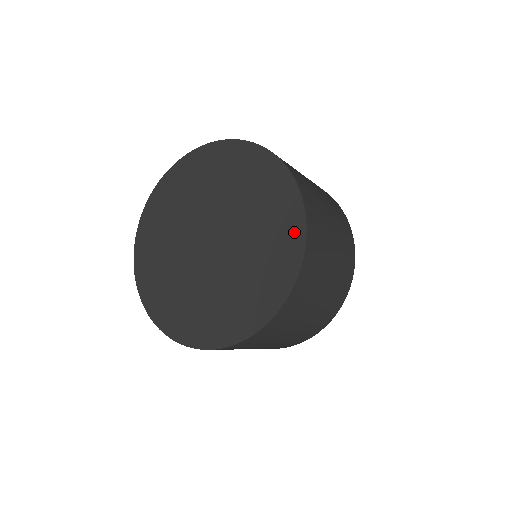
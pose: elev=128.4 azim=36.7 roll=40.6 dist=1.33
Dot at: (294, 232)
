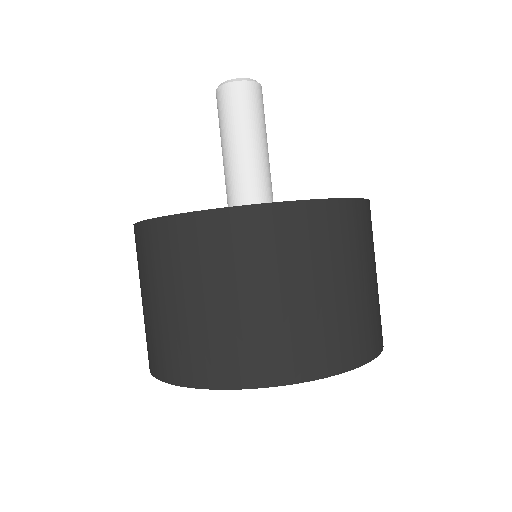
Dot at: occluded
